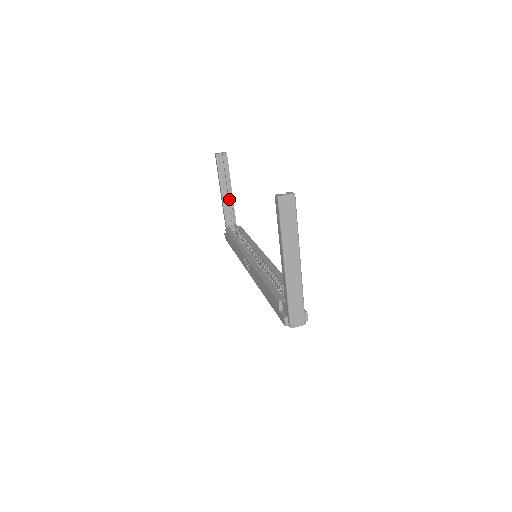
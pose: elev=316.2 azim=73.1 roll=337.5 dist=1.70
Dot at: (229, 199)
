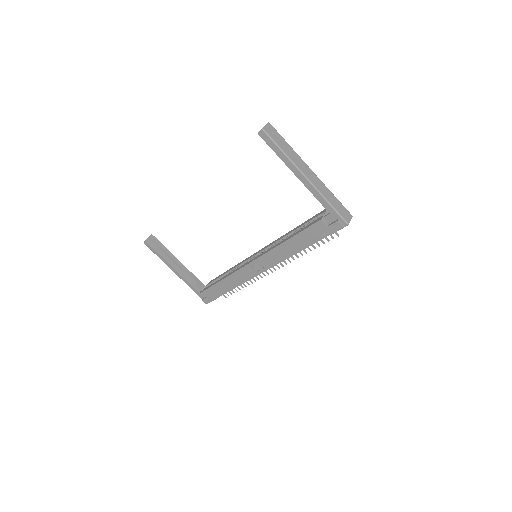
Dot at: (183, 269)
